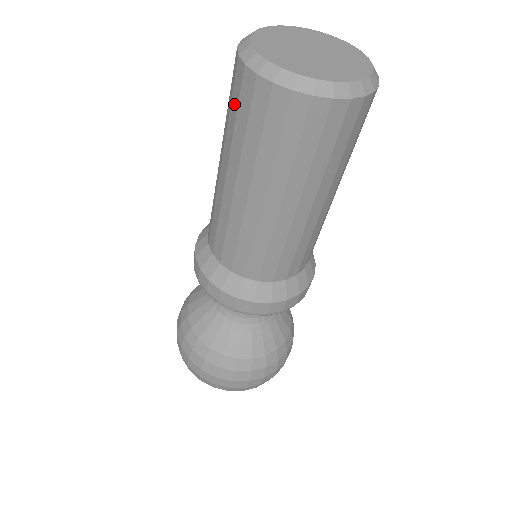
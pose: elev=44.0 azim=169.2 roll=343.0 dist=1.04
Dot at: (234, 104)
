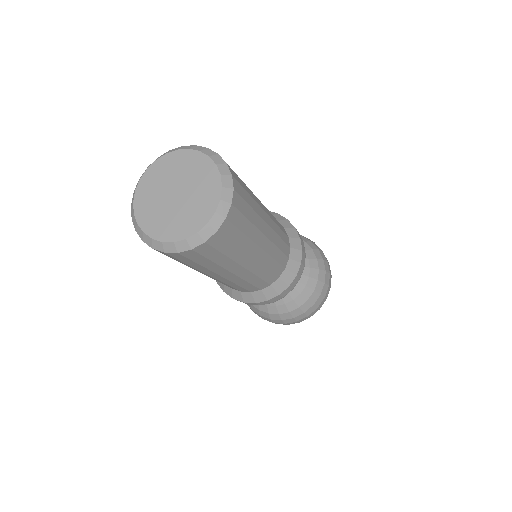
Dot at: occluded
